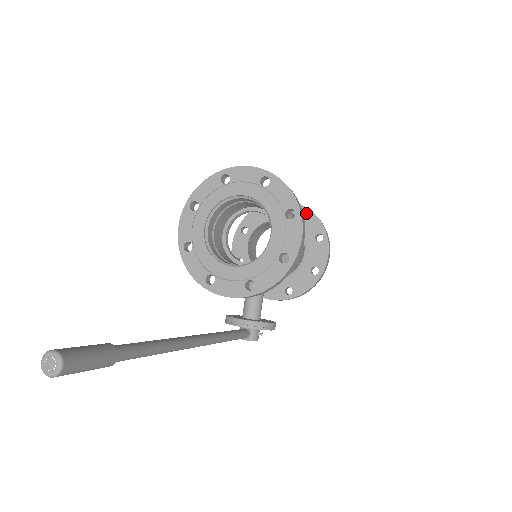
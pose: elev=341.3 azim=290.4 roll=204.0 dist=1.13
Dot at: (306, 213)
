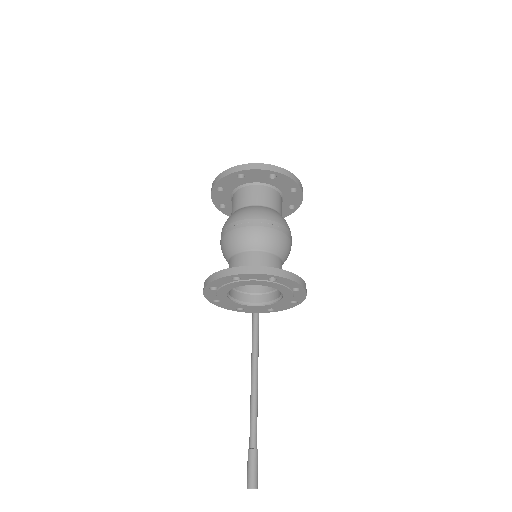
Dot at: (279, 177)
